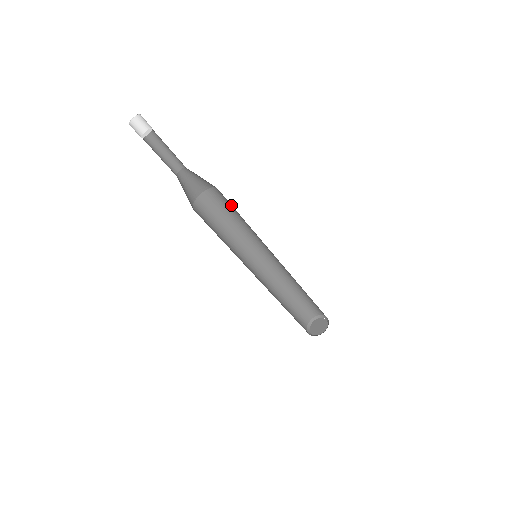
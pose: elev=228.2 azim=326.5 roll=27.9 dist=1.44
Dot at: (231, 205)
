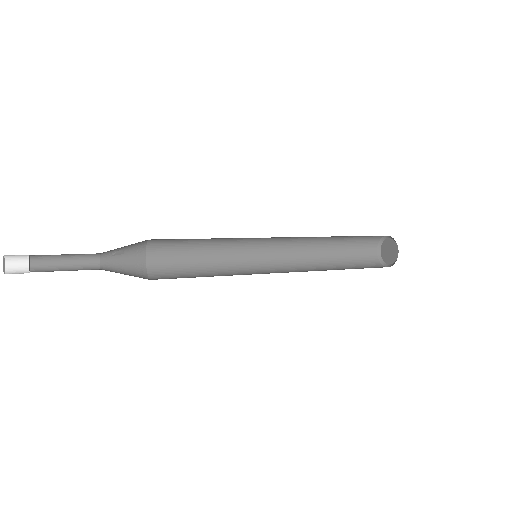
Dot at: occluded
